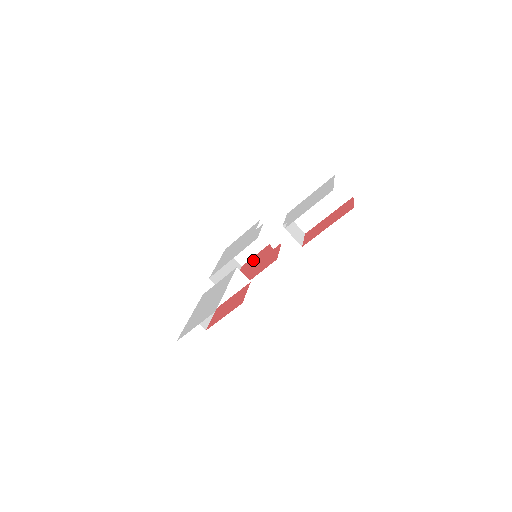
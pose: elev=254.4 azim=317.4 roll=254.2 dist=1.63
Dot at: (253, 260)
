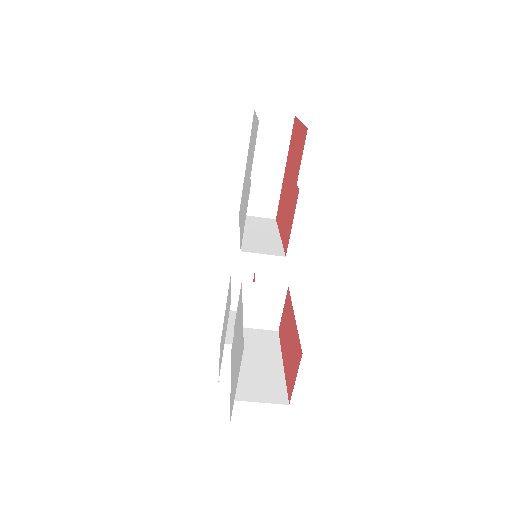
Dot at: (294, 143)
